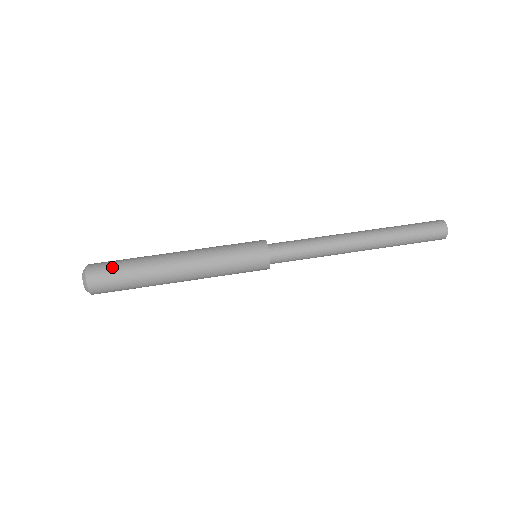
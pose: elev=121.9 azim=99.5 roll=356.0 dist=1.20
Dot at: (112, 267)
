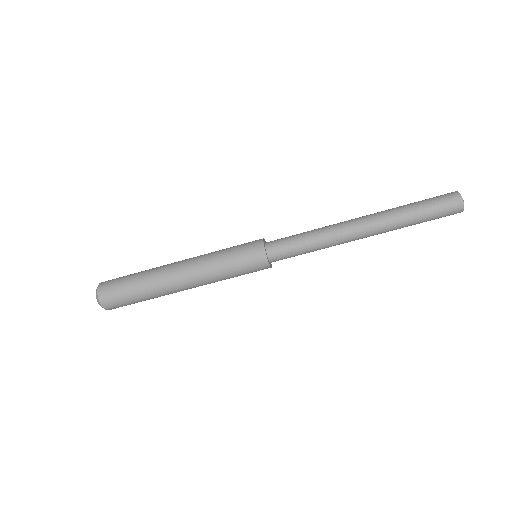
Dot at: (122, 295)
